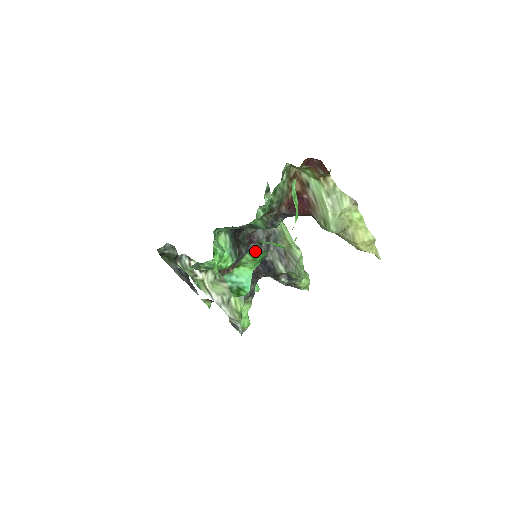
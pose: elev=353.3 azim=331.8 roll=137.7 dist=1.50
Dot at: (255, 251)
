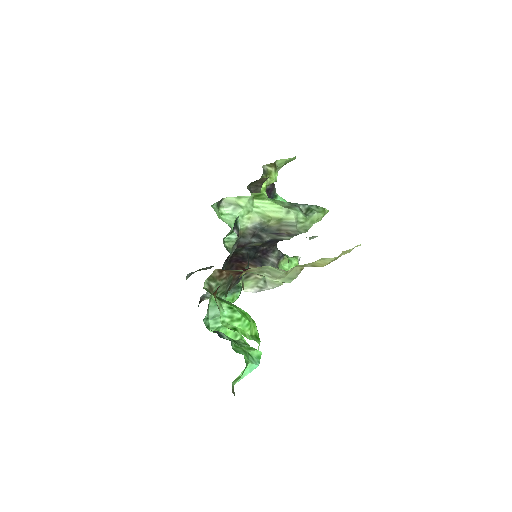
Dot at: (253, 245)
